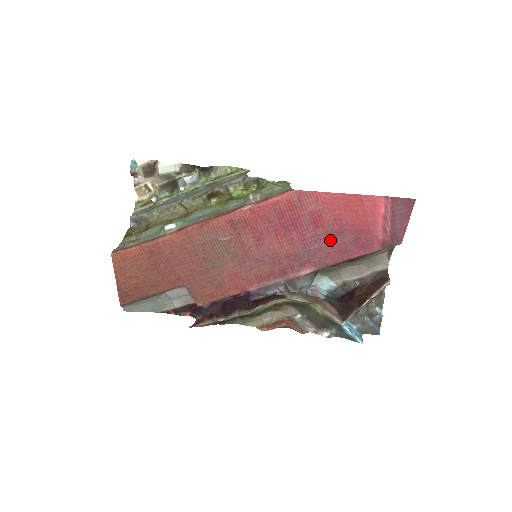
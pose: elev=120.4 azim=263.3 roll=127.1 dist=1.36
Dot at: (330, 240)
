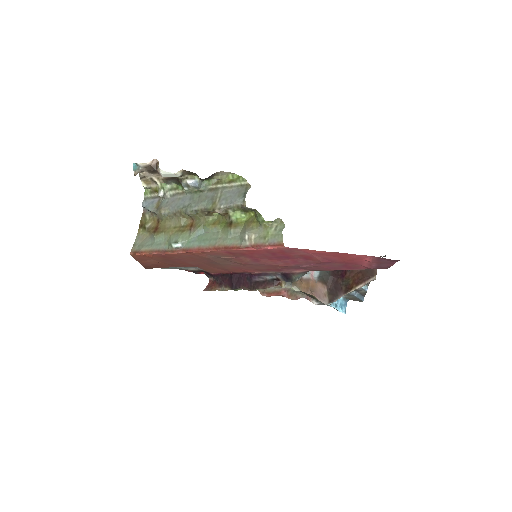
Dot at: (320, 264)
